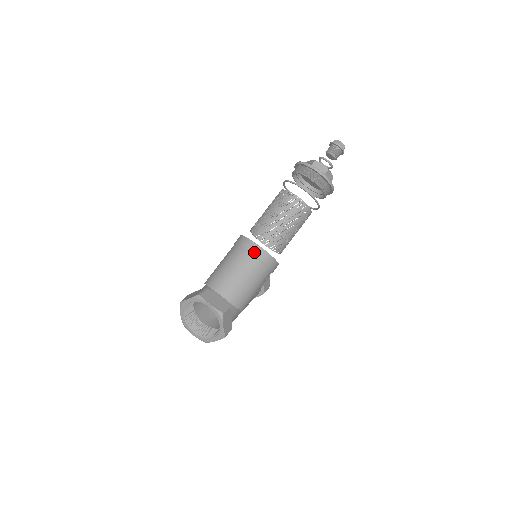
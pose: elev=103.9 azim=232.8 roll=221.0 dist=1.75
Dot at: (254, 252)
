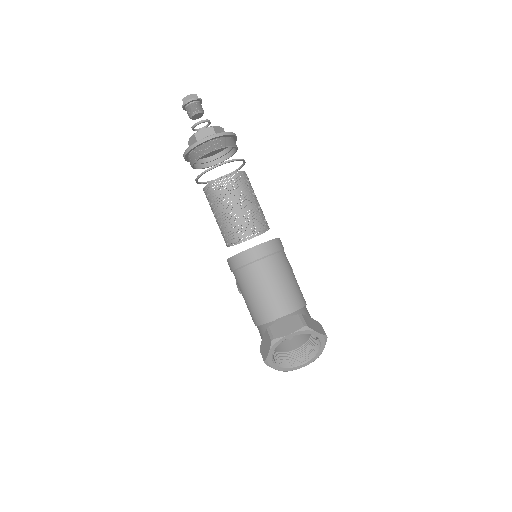
Dot at: (257, 256)
